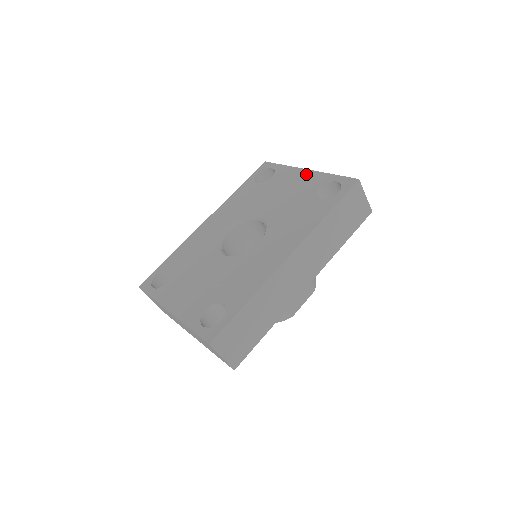
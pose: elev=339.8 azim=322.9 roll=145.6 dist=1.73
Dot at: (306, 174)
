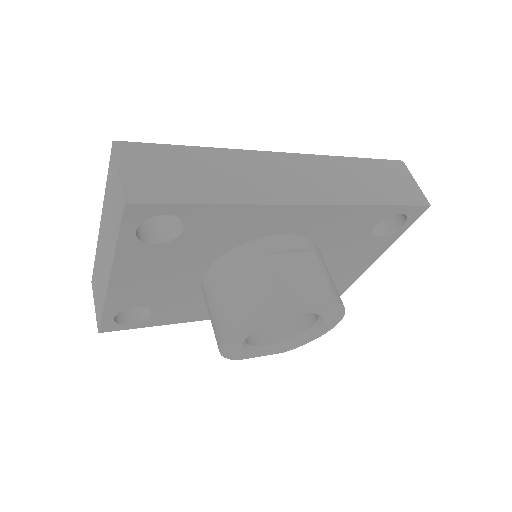
Dot at: occluded
